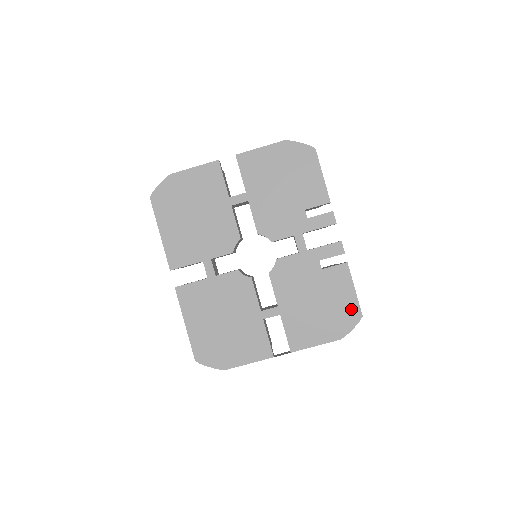
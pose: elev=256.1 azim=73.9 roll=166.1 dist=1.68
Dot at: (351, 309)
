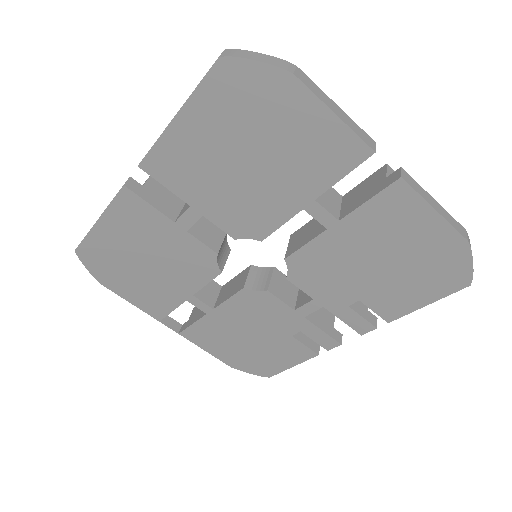
Dot at: (269, 368)
